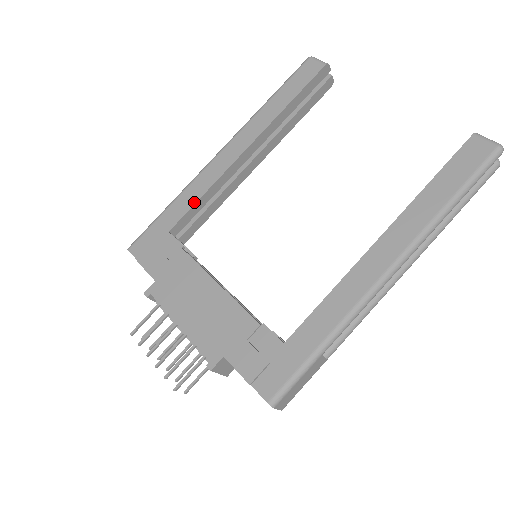
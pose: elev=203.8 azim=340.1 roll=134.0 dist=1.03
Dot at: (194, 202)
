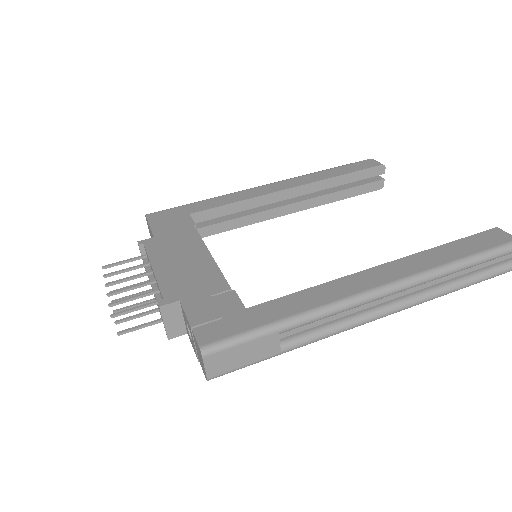
Dot at: (224, 204)
